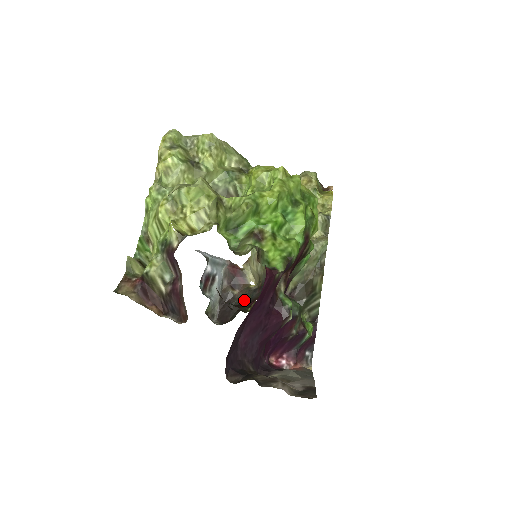
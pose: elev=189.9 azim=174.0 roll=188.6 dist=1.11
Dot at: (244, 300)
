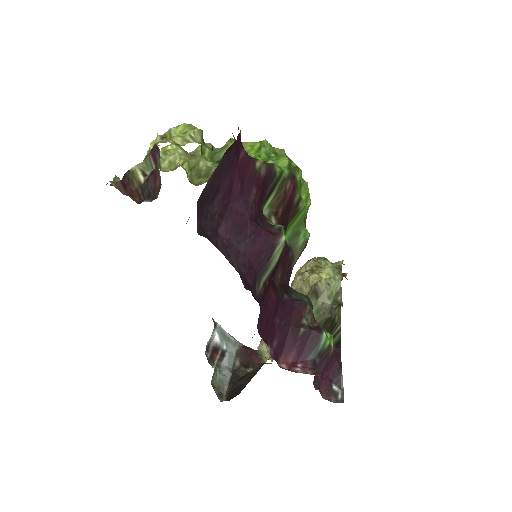
Dot at: occluded
